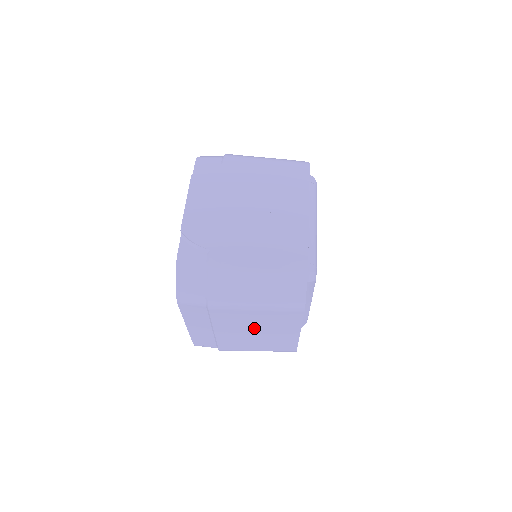
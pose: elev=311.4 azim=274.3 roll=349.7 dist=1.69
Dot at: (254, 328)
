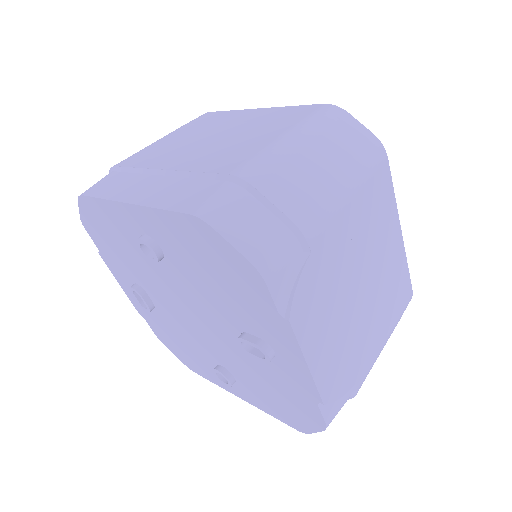
Dot at: occluded
